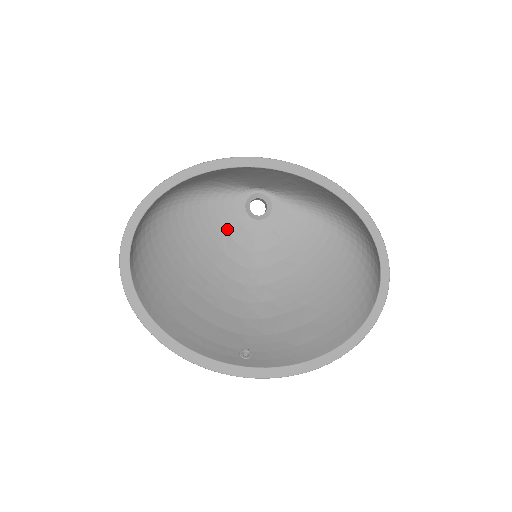
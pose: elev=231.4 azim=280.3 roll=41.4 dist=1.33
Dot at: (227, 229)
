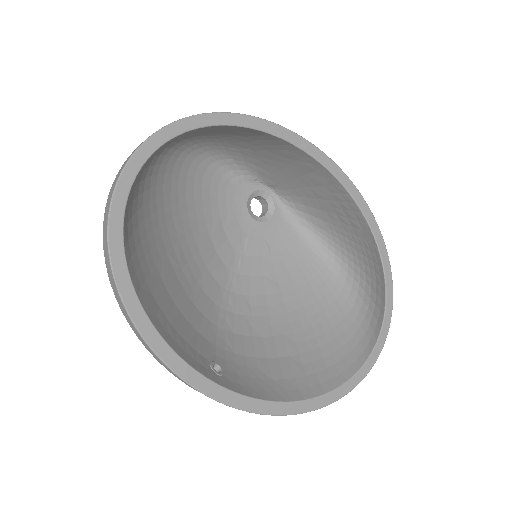
Dot at: (222, 213)
